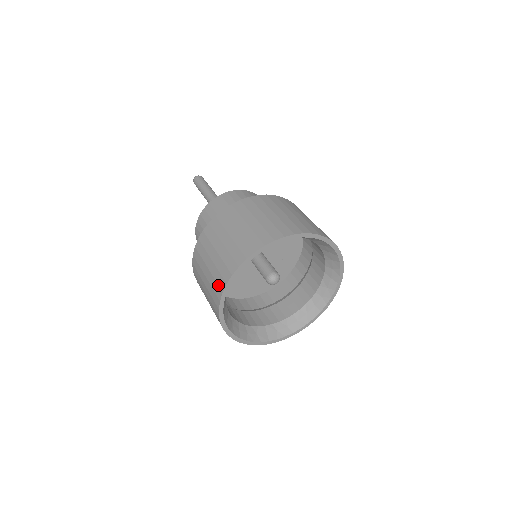
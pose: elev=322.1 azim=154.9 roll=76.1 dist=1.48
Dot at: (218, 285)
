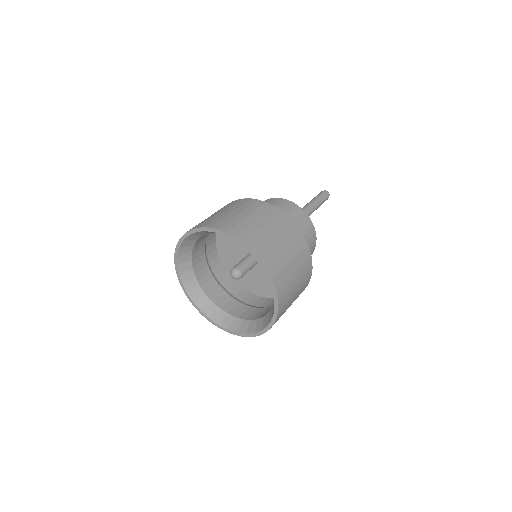
Dot at: occluded
